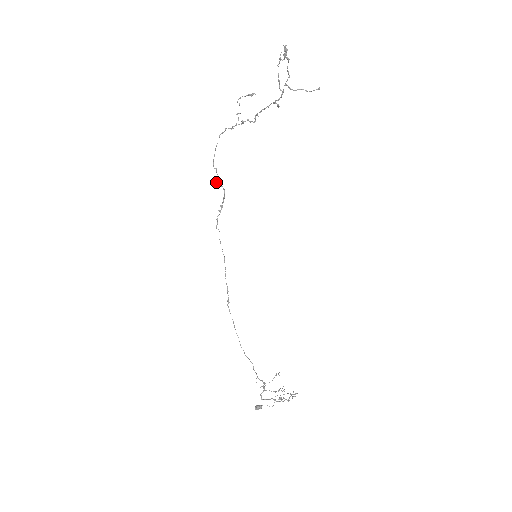
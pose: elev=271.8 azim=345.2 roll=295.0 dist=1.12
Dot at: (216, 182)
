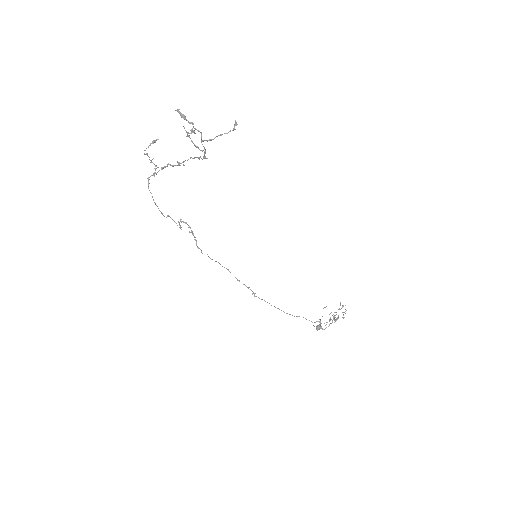
Dot at: occluded
